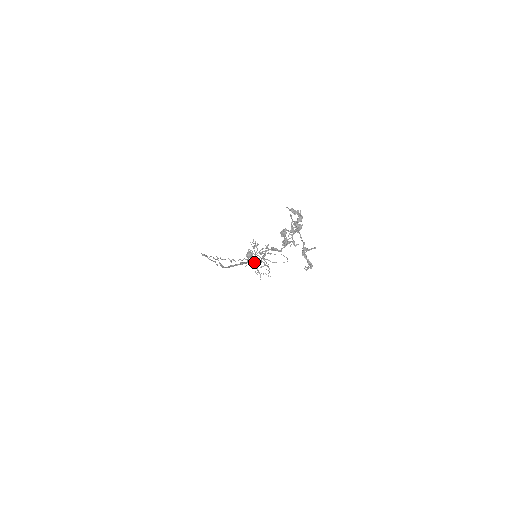
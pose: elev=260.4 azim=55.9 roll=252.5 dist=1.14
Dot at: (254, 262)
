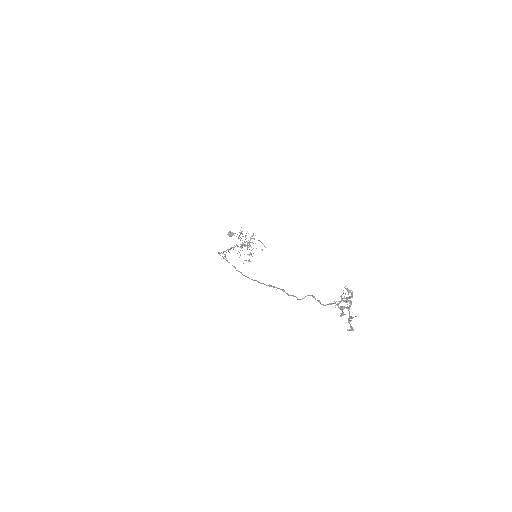
Dot at: occluded
